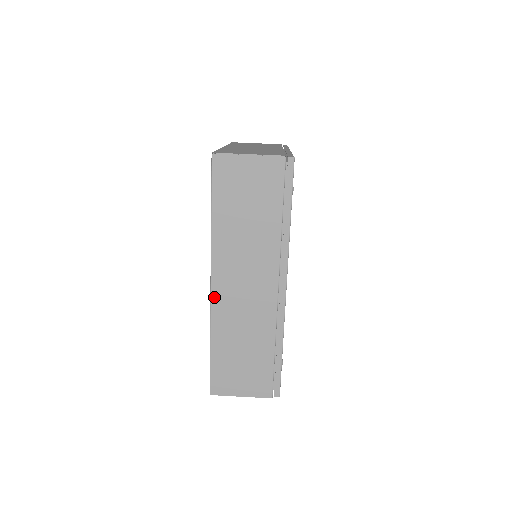
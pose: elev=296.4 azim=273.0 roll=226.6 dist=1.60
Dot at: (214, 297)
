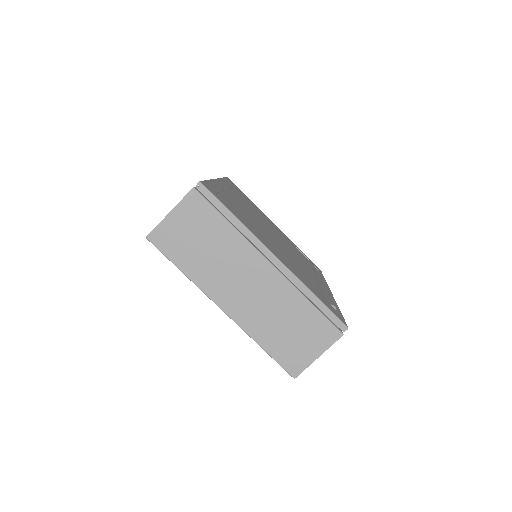
Dot at: occluded
